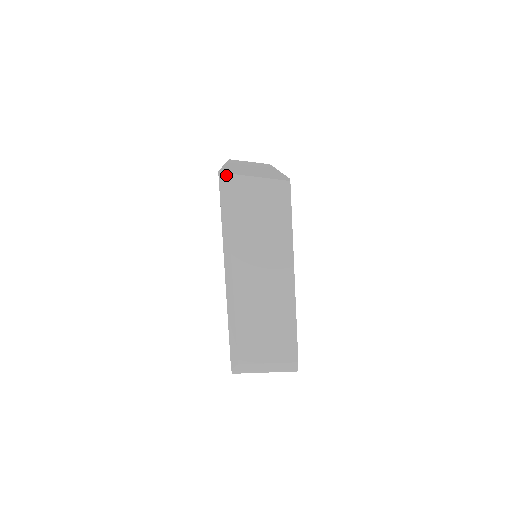
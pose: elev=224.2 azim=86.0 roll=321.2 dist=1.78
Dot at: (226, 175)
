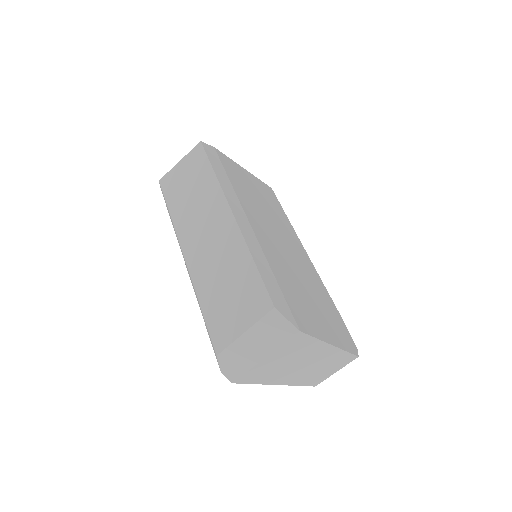
Dot at: (159, 182)
